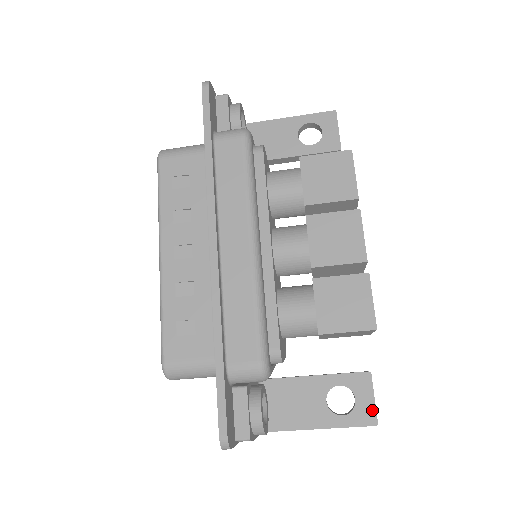
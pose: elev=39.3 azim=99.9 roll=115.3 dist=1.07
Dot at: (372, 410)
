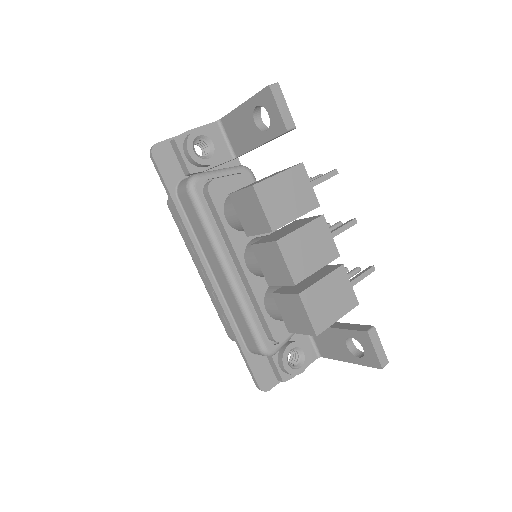
Dot at: (376, 358)
